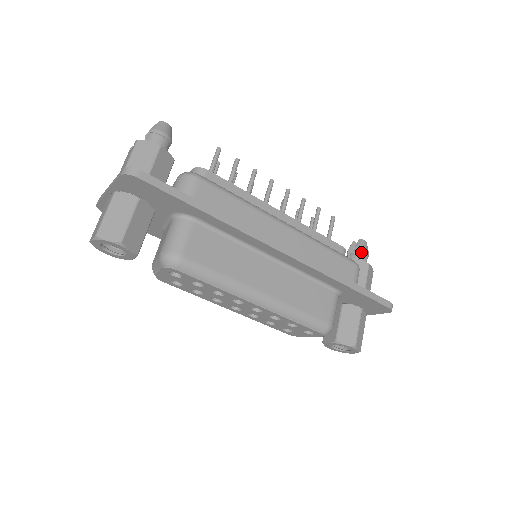
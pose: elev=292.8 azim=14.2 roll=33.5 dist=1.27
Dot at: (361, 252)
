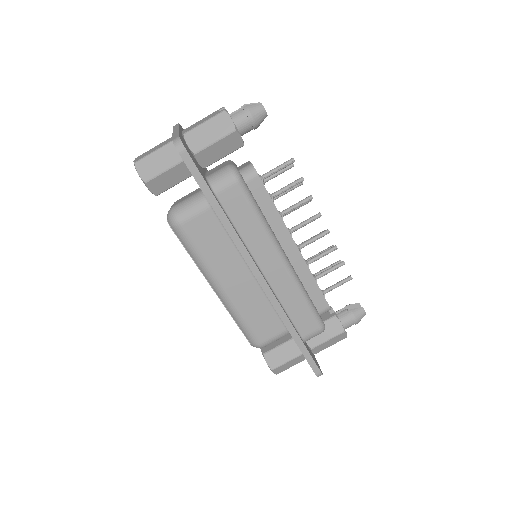
Dot at: (351, 317)
